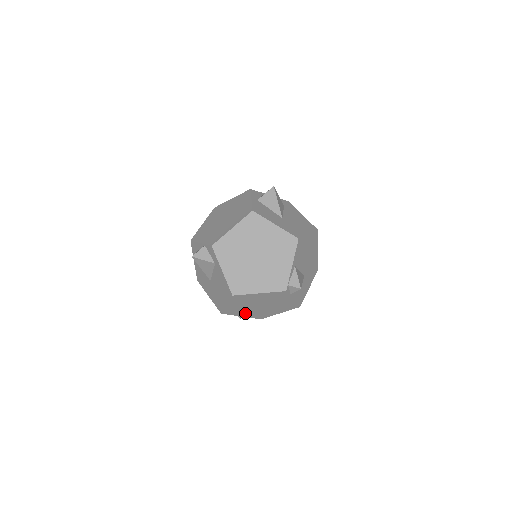
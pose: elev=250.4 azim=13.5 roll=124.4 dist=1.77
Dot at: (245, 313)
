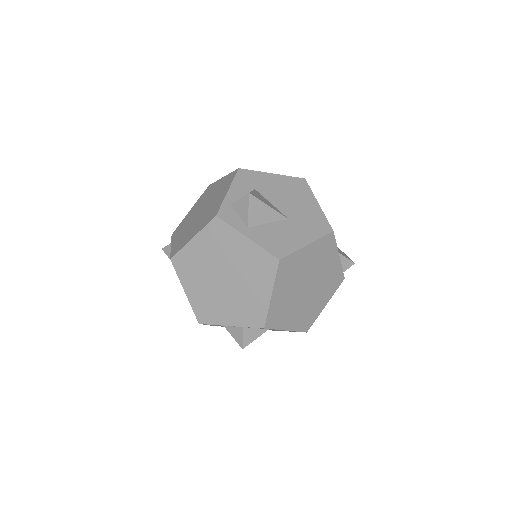
Dot at: occluded
